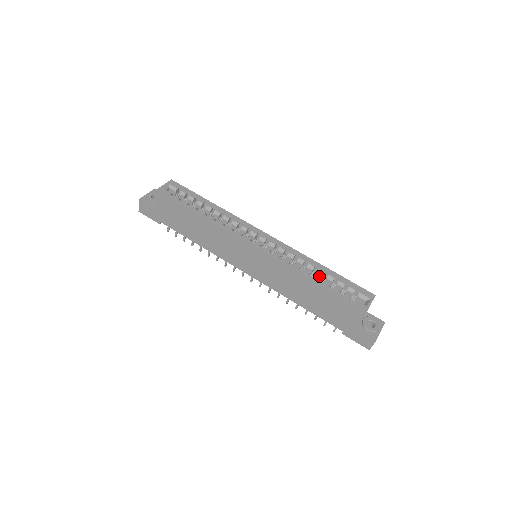
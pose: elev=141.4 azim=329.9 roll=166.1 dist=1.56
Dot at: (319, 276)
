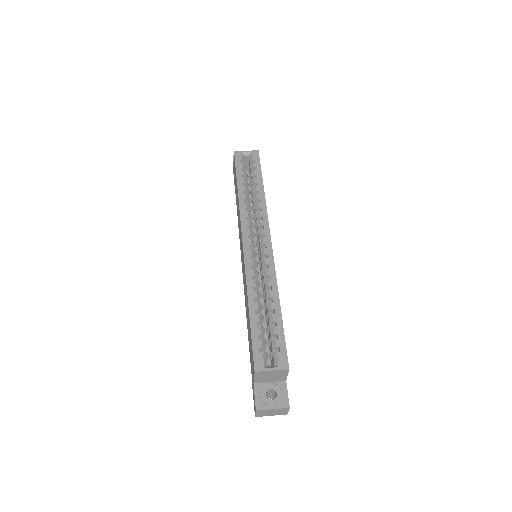
Dot at: (267, 309)
